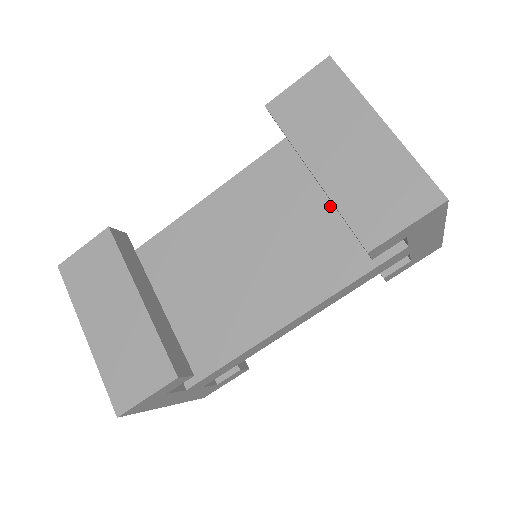
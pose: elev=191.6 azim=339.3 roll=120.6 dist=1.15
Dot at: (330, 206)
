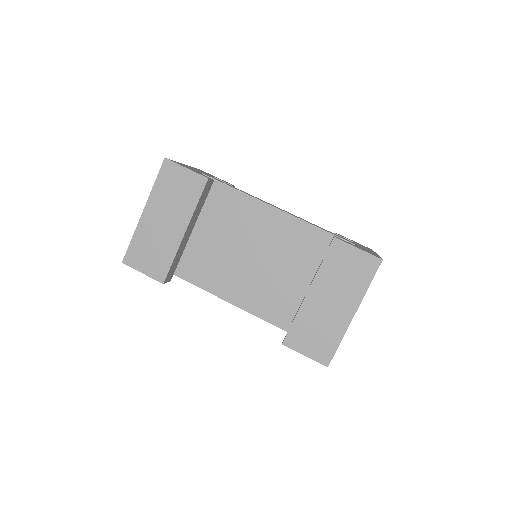
Dot at: (306, 288)
